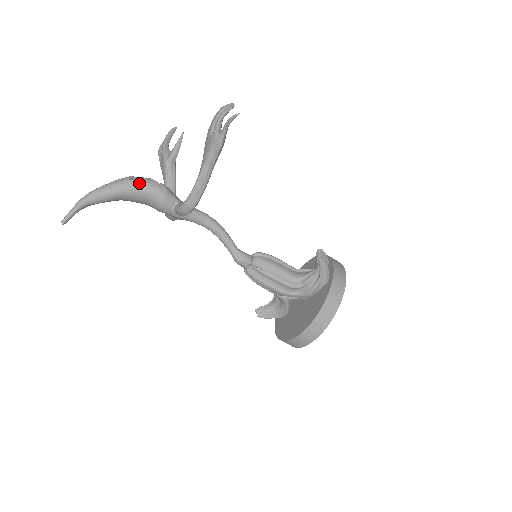
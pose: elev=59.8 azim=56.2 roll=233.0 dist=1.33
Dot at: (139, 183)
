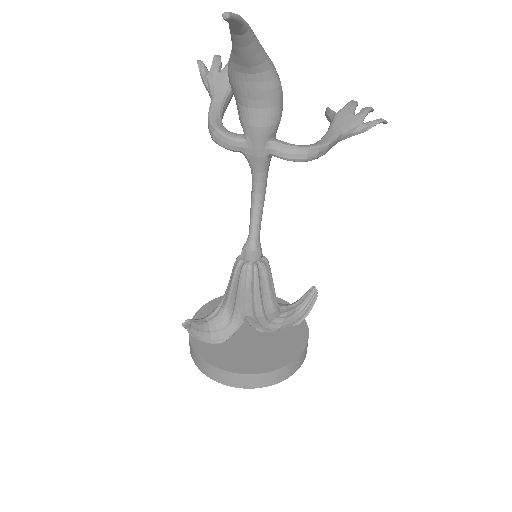
Dot at: occluded
